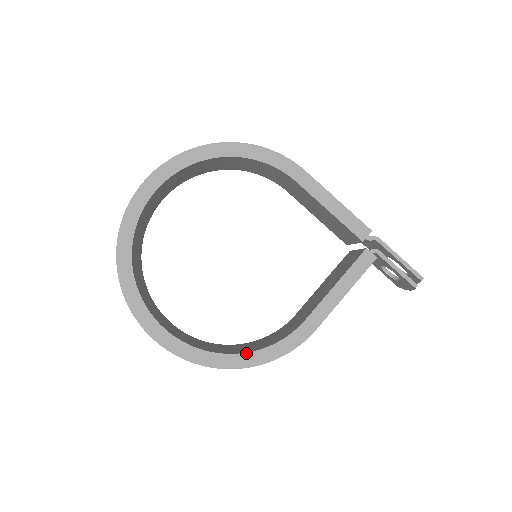
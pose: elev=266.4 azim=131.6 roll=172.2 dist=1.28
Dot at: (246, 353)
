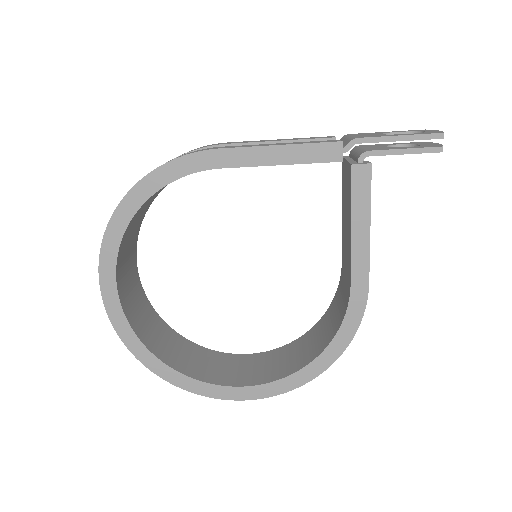
Dot at: (323, 352)
